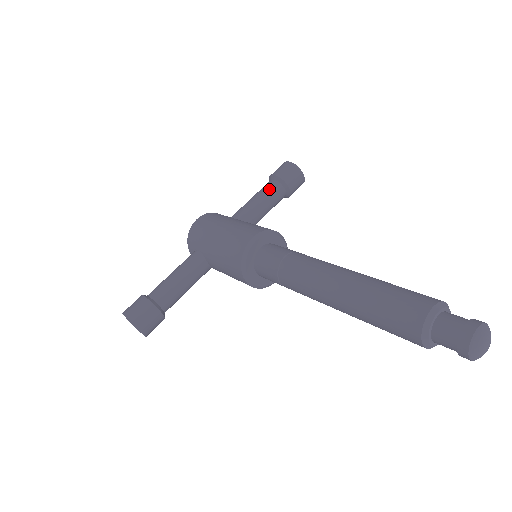
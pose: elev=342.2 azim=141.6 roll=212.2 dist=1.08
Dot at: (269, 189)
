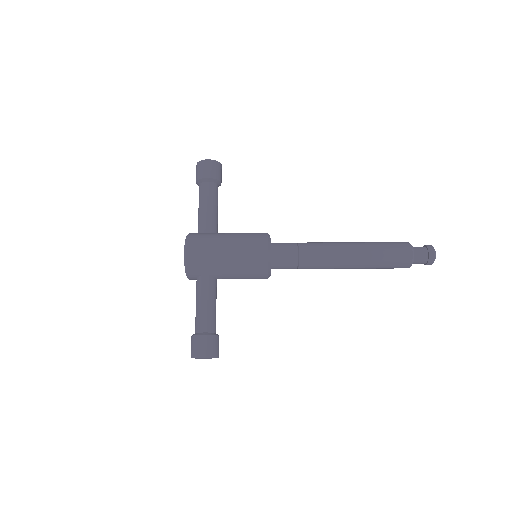
Dot at: (212, 193)
